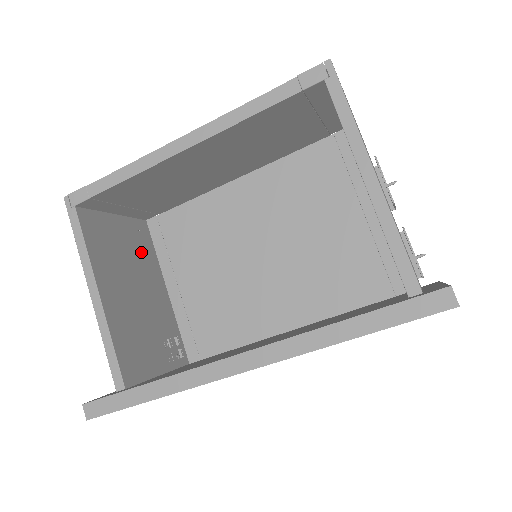
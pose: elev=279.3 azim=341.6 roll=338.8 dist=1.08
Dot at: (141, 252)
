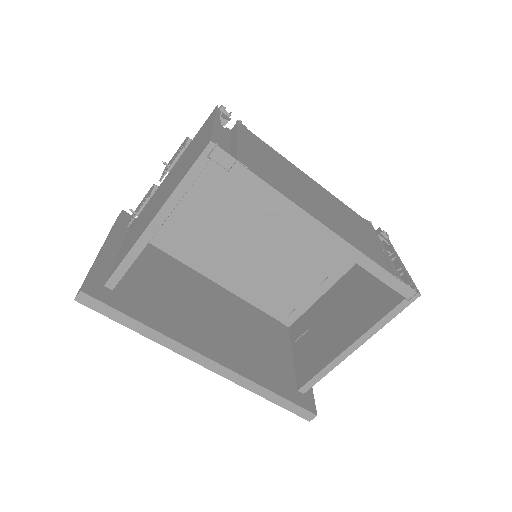
Dot at: occluded
